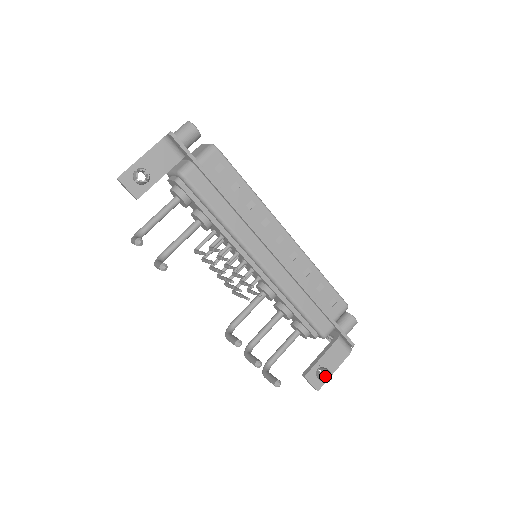
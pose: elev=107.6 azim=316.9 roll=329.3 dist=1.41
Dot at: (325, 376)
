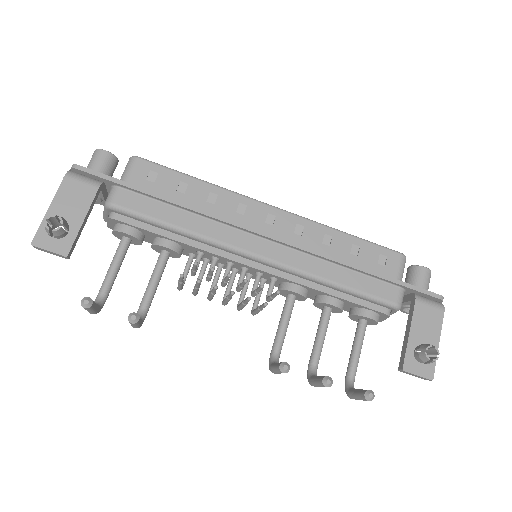
Dot at: (430, 356)
